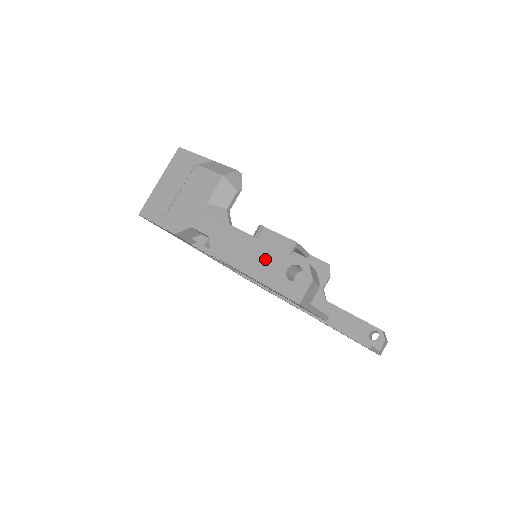
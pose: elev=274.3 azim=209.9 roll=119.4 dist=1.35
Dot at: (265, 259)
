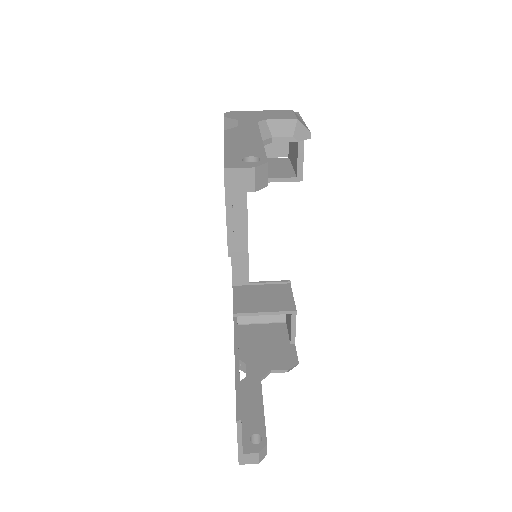
Dot at: (248, 147)
